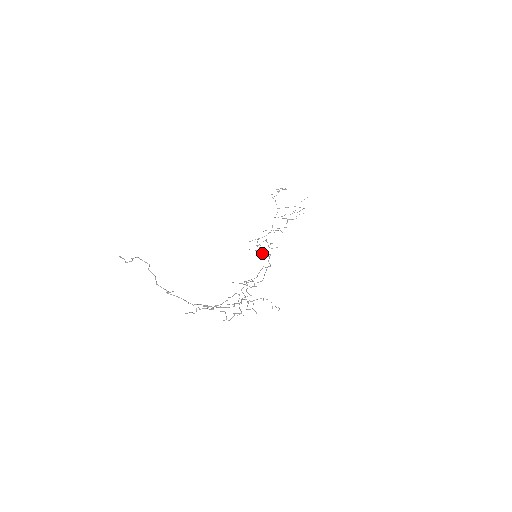
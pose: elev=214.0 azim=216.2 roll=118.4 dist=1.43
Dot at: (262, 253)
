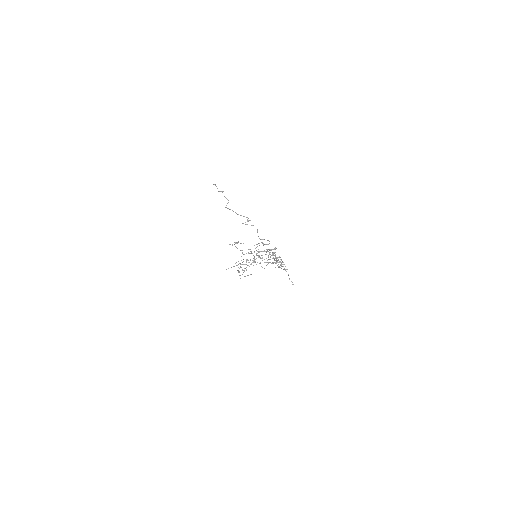
Dot at: occluded
